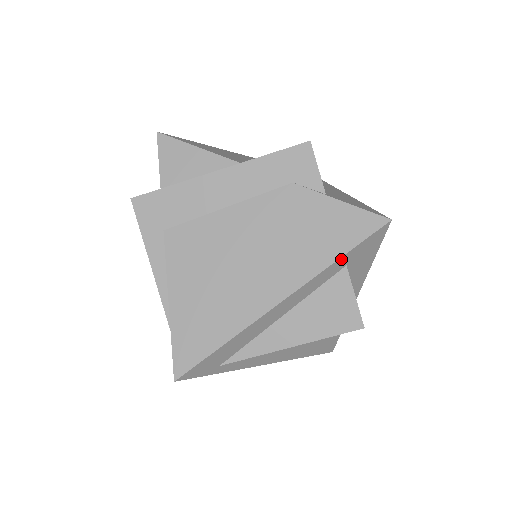
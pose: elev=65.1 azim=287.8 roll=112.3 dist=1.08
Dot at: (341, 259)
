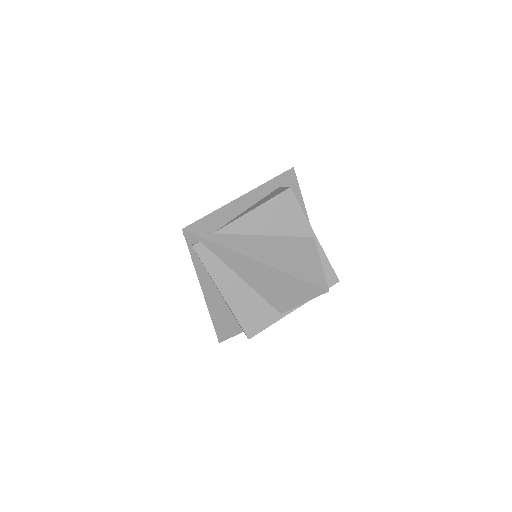
Dot at: (272, 181)
